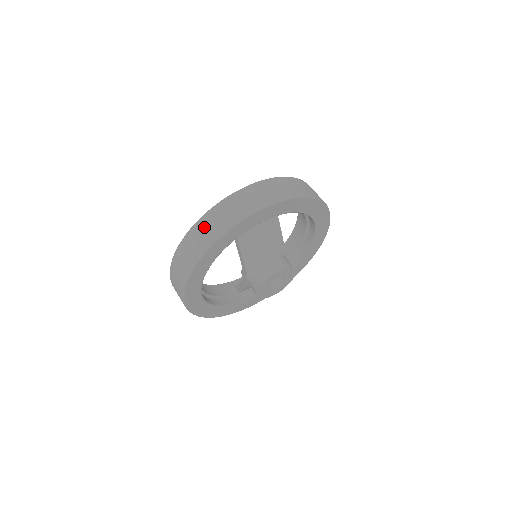
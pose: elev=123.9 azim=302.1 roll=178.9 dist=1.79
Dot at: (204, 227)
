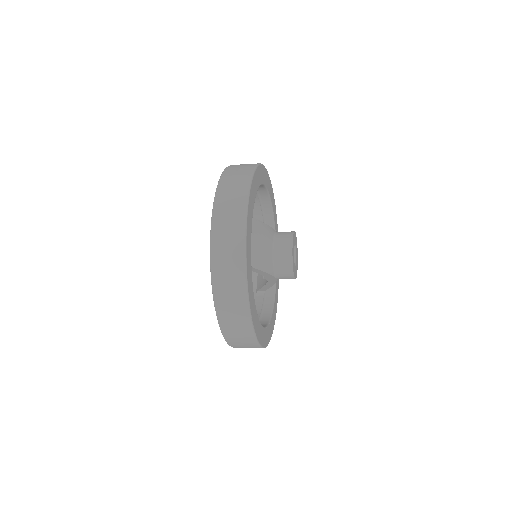
Dot at: (224, 289)
